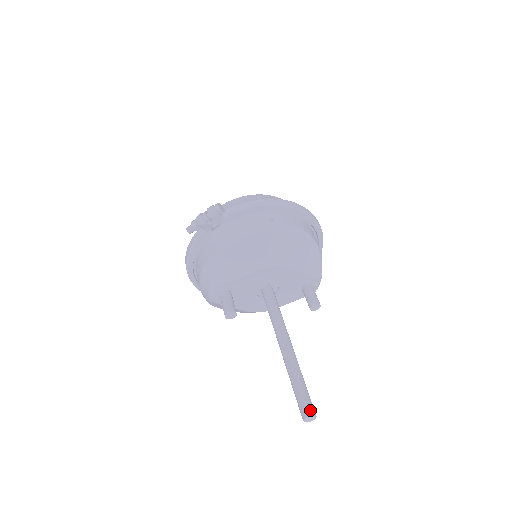
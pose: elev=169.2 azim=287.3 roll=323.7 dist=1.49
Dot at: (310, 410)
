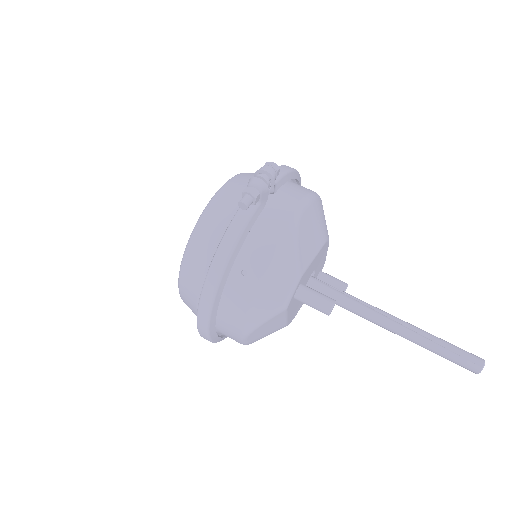
Dot at: occluded
